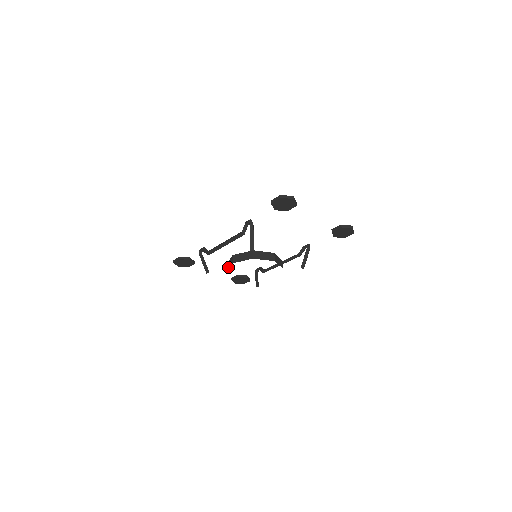
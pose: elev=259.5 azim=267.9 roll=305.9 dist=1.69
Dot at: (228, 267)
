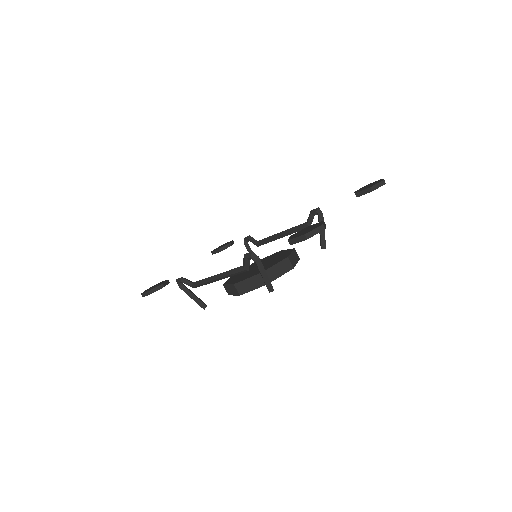
Dot at: (230, 293)
